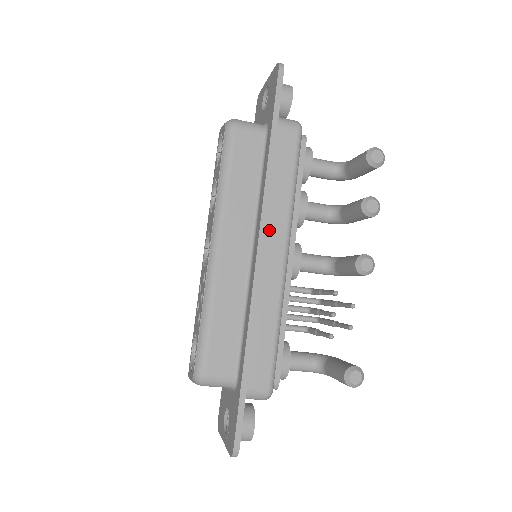
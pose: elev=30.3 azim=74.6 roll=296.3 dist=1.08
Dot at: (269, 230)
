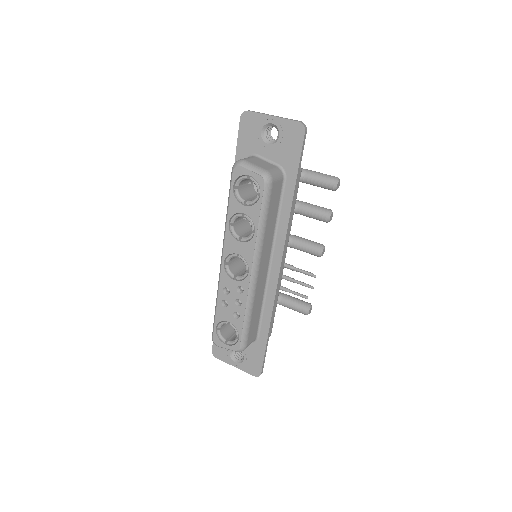
Dot at: occluded
